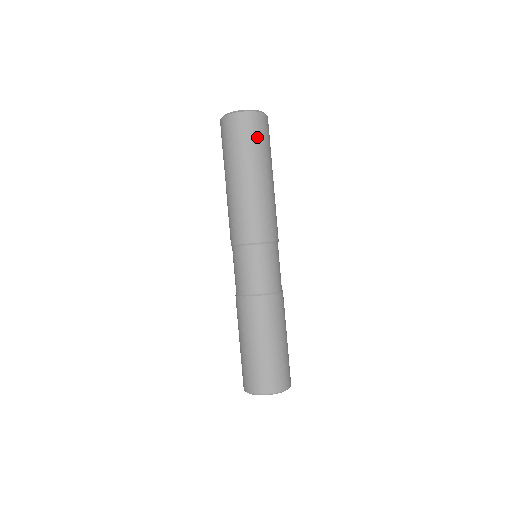
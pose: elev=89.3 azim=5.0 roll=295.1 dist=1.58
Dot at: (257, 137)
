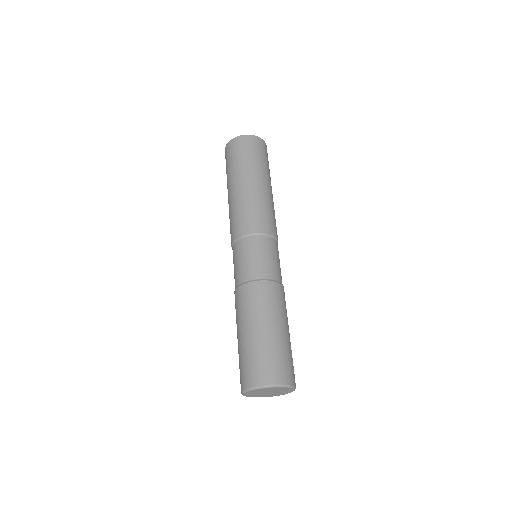
Dot at: (248, 152)
